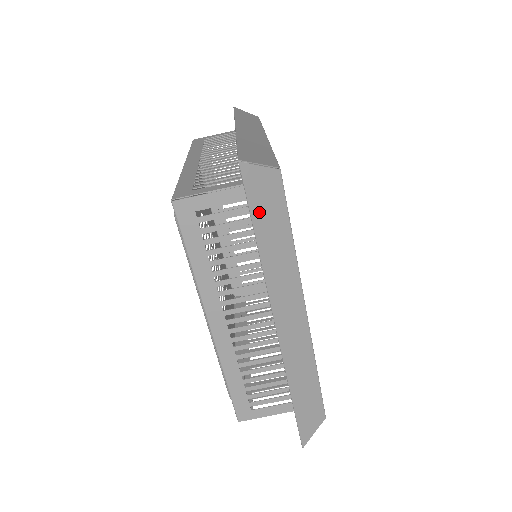
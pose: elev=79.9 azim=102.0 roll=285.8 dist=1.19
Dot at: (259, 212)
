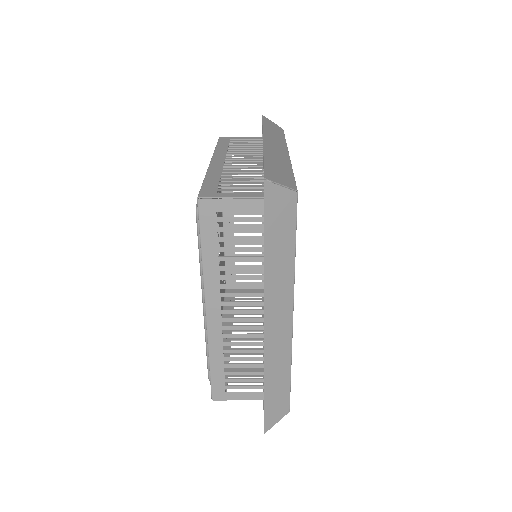
Dot at: occluded
